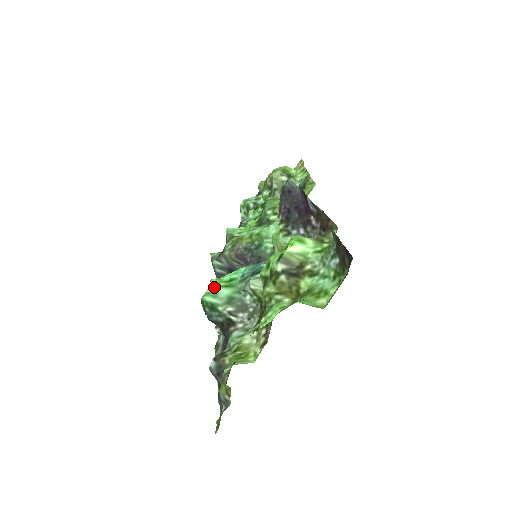
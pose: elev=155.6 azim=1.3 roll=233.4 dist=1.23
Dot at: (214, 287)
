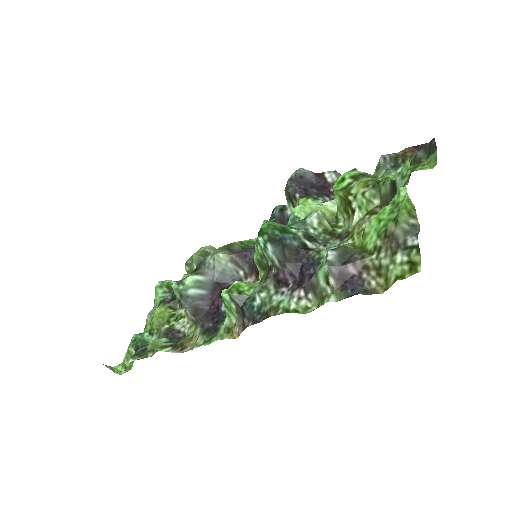
Dot at: occluded
